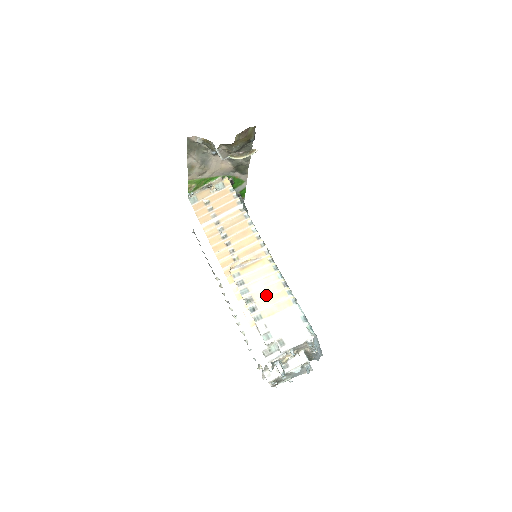
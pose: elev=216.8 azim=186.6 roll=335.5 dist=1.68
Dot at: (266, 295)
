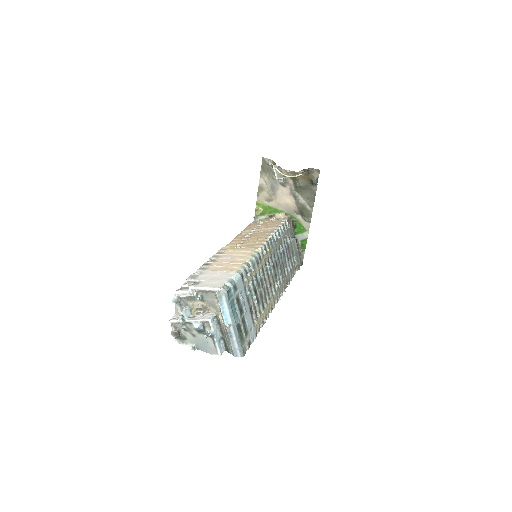
Dot at: (225, 262)
